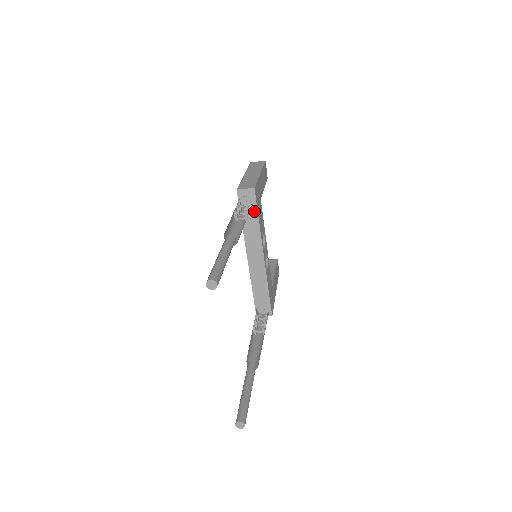
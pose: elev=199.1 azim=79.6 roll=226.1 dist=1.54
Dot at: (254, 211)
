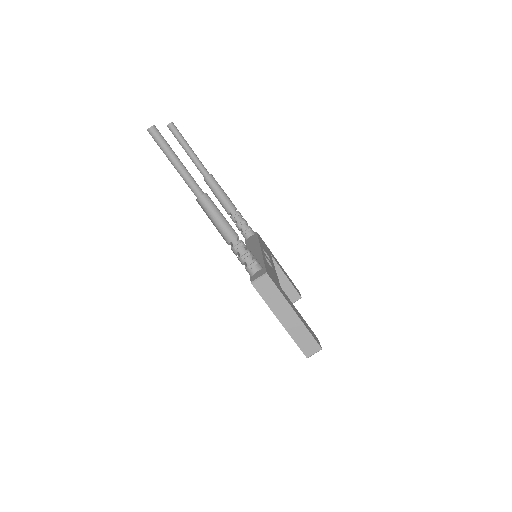
Dot at: (255, 238)
